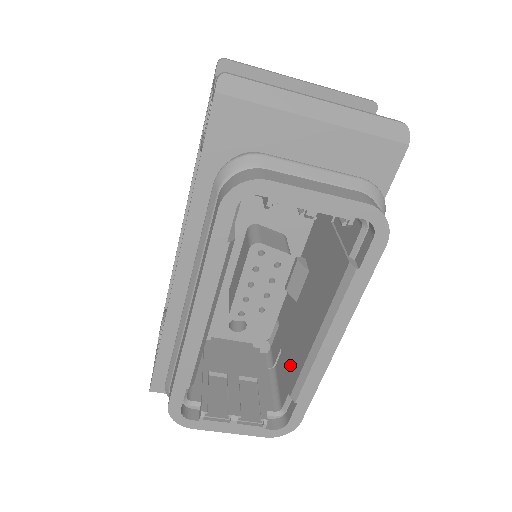
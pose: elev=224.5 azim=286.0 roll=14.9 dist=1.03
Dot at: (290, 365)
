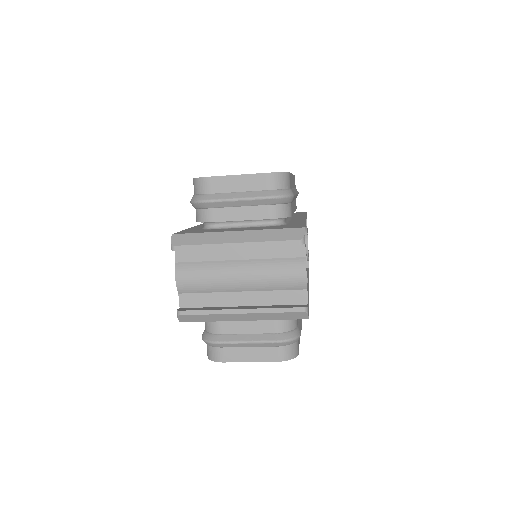
Dot at: occluded
